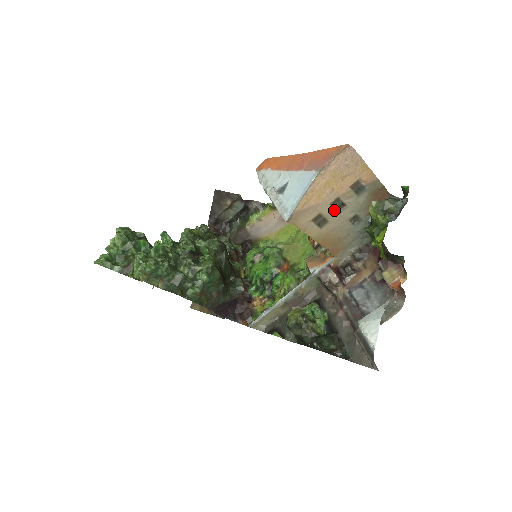
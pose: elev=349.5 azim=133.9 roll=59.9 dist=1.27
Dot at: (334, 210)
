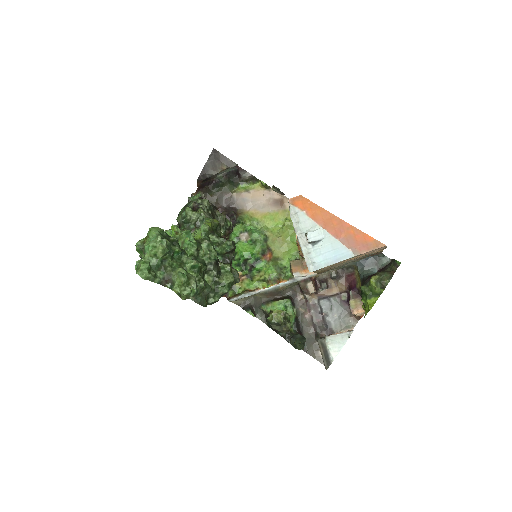
Dot at: (343, 263)
